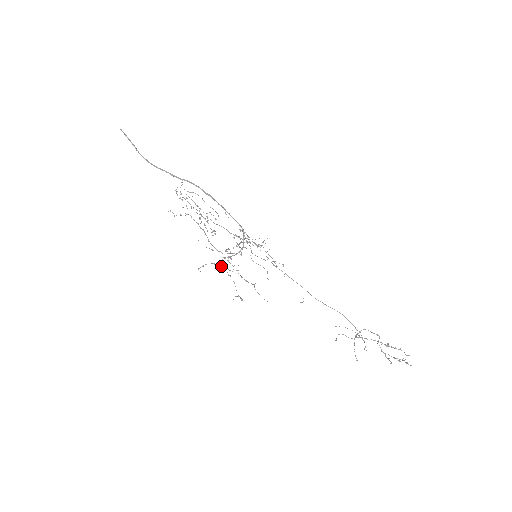
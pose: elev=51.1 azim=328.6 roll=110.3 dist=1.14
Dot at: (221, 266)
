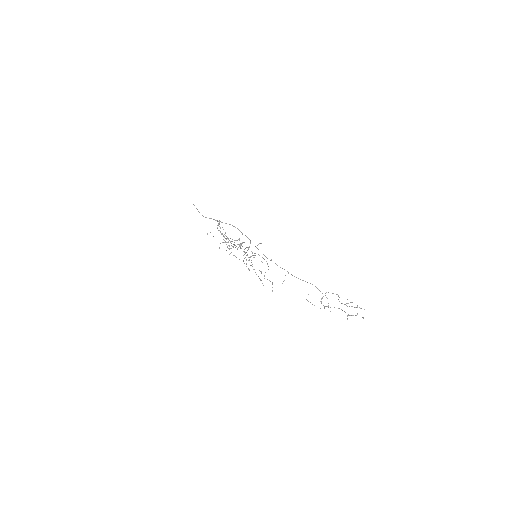
Dot at: (234, 240)
